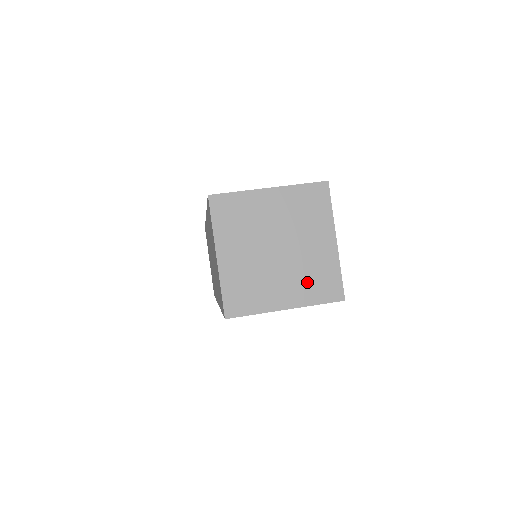
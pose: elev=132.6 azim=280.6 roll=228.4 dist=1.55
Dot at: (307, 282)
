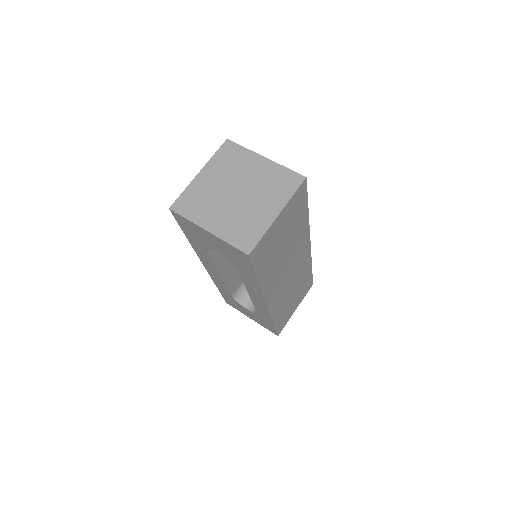
Dot at: (236, 225)
